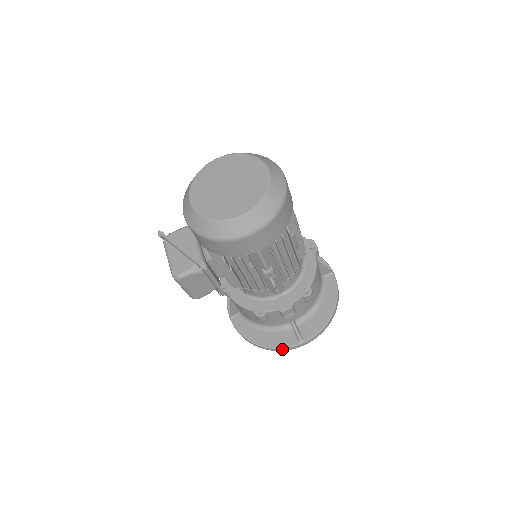
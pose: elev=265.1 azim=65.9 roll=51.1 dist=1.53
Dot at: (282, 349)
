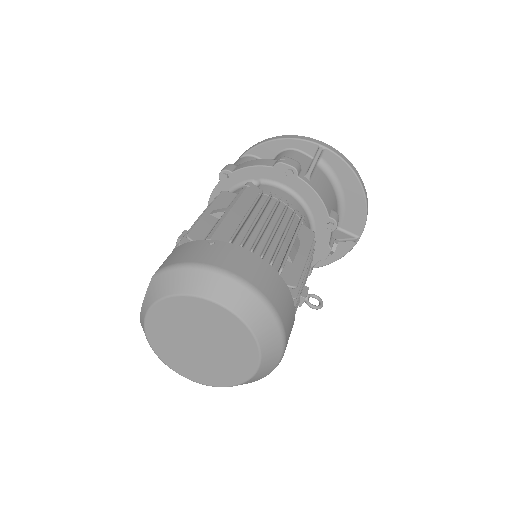
Dot at: (344, 255)
